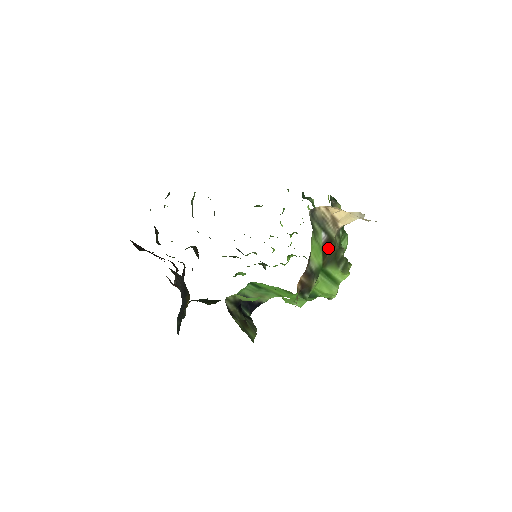
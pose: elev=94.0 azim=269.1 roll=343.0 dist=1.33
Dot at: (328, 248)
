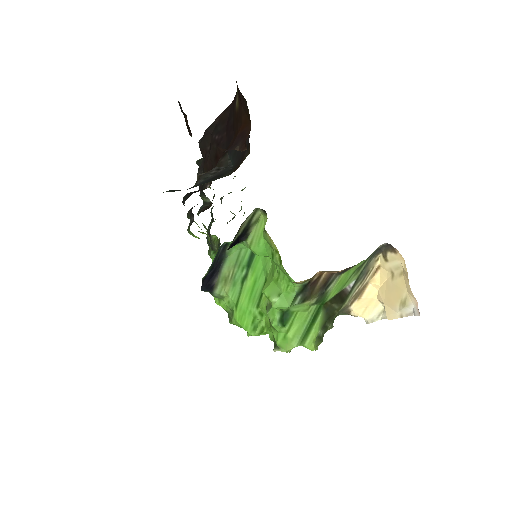
Dot at: (338, 301)
